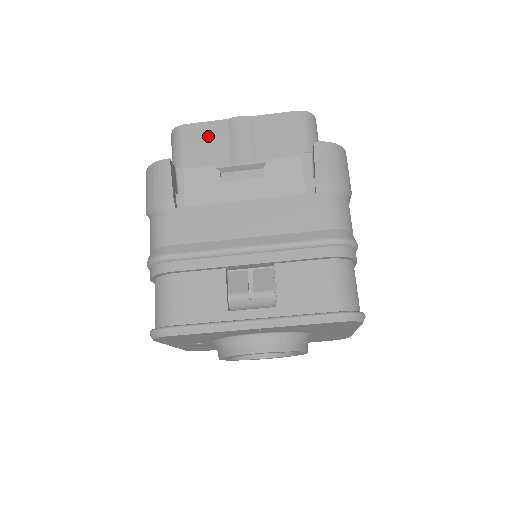
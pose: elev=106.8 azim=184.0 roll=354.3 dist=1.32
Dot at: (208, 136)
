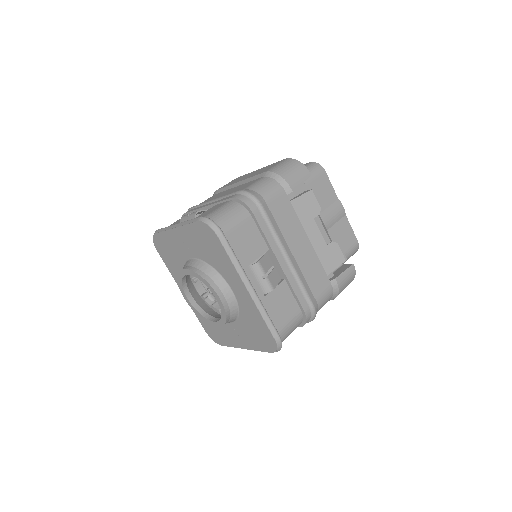
Dot at: (326, 191)
